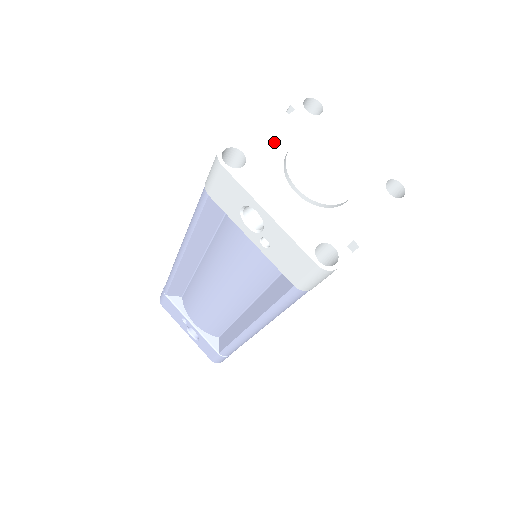
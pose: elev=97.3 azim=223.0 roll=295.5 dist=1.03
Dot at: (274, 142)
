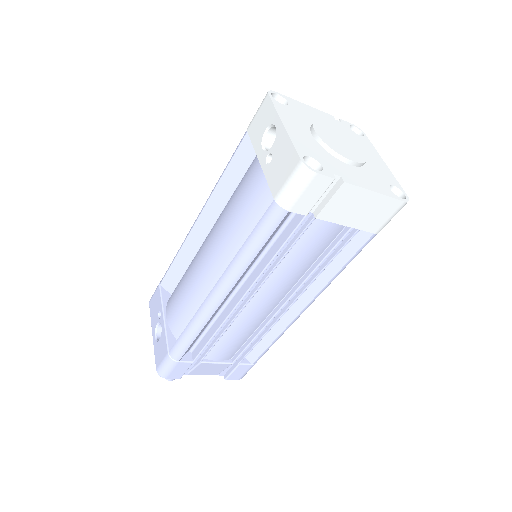
Dot at: (314, 116)
